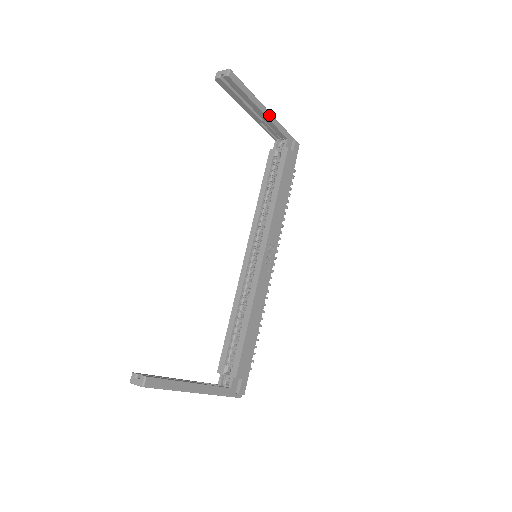
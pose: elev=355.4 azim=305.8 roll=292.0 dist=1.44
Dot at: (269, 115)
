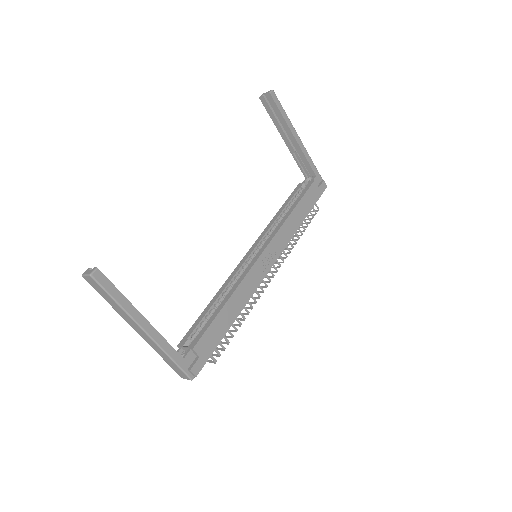
Dot at: (302, 145)
